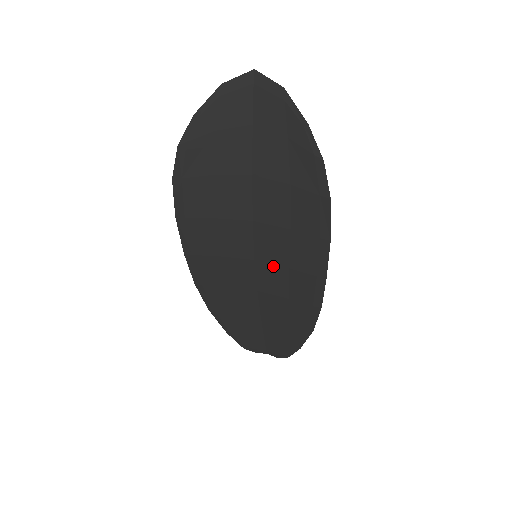
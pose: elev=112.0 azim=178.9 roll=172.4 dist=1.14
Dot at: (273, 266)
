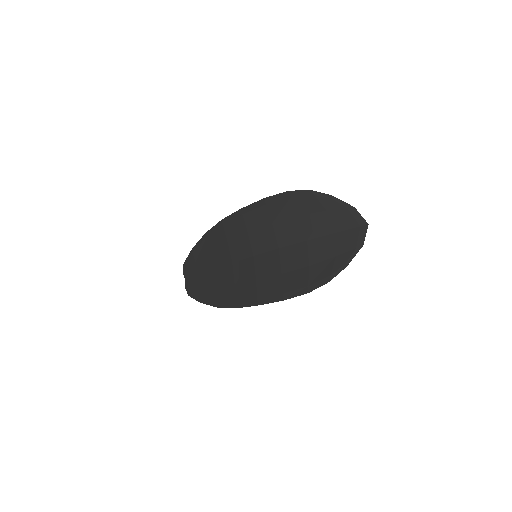
Dot at: (254, 269)
